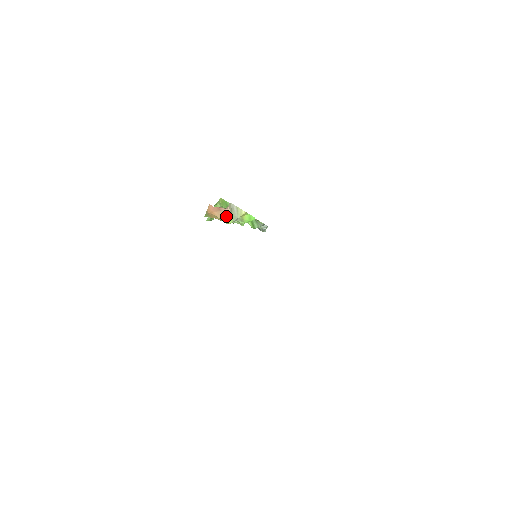
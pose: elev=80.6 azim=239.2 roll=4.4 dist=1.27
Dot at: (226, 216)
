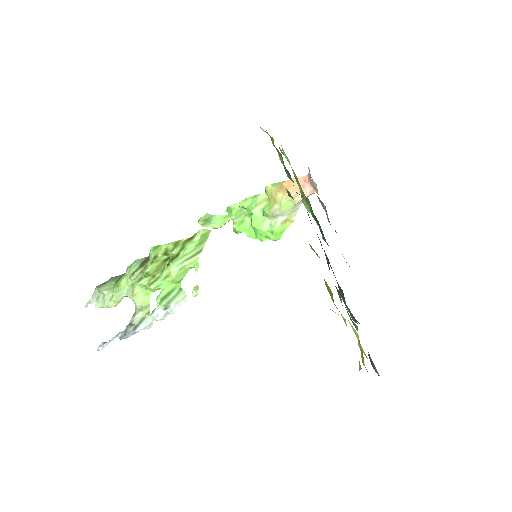
Dot at: (297, 197)
